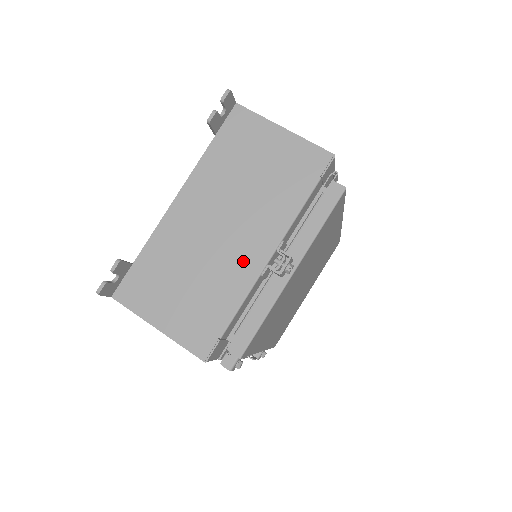
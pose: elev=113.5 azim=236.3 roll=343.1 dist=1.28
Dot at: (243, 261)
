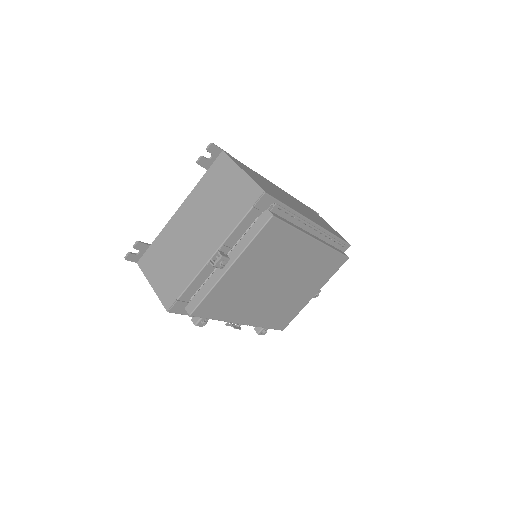
Dot at: (200, 254)
